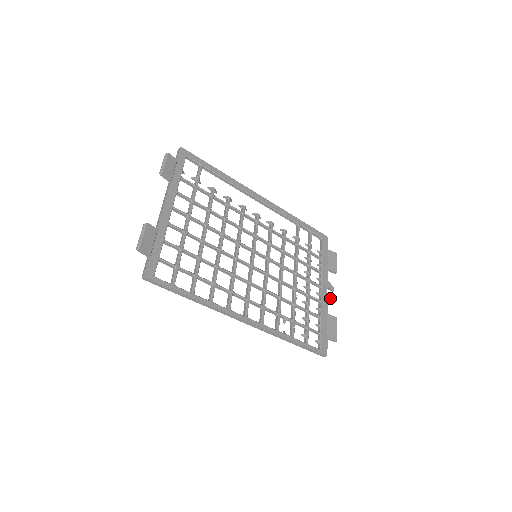
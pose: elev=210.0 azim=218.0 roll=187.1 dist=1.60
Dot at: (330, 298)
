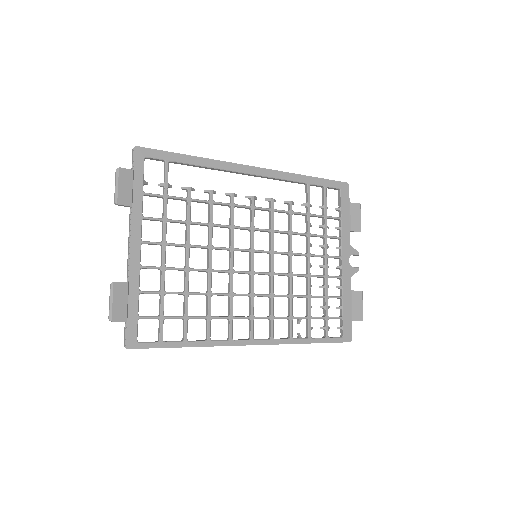
Dot at: (353, 268)
